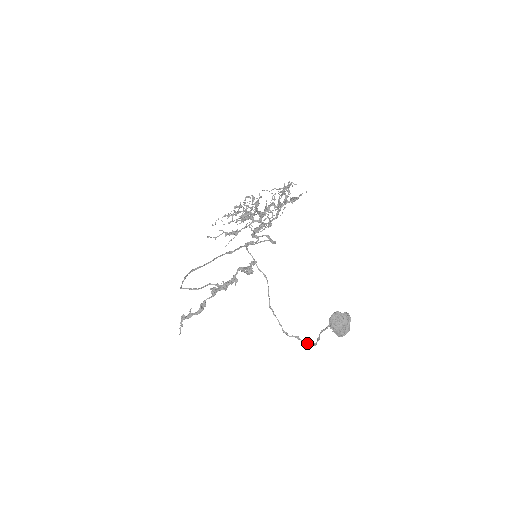
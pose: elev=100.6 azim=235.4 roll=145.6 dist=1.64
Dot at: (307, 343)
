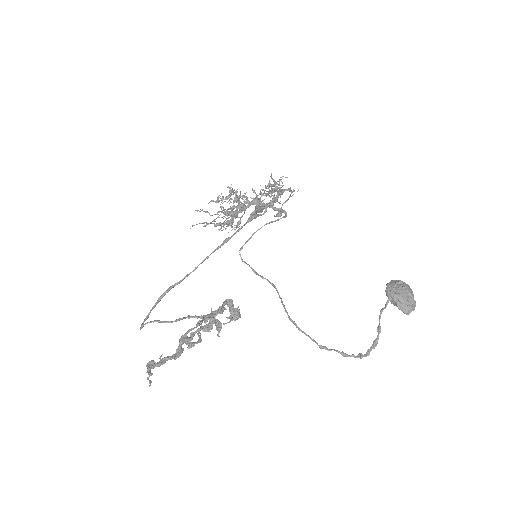
Dot at: (360, 353)
